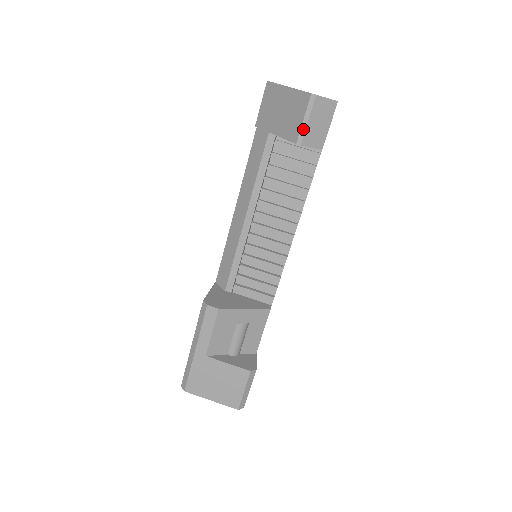
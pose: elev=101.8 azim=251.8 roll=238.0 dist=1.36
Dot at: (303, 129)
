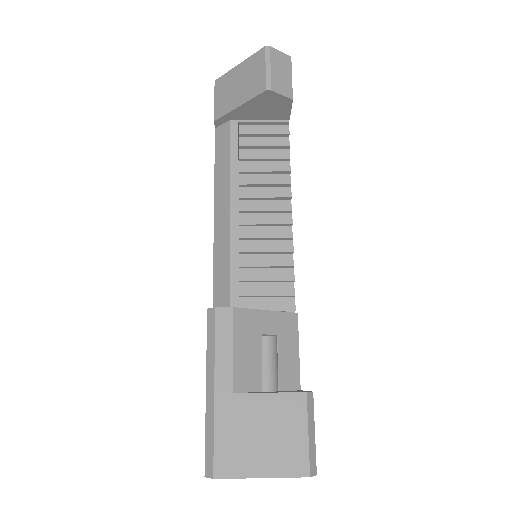
Dot at: (268, 76)
